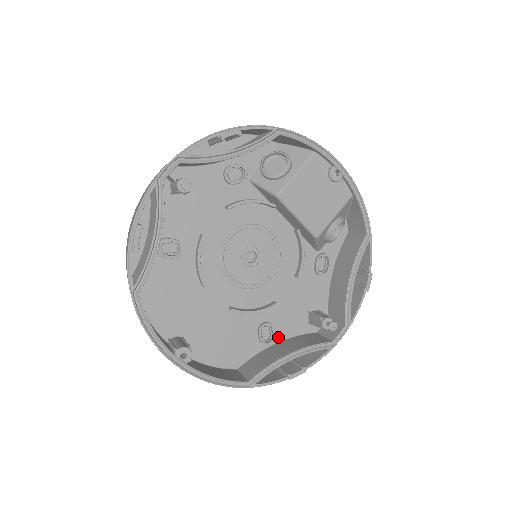
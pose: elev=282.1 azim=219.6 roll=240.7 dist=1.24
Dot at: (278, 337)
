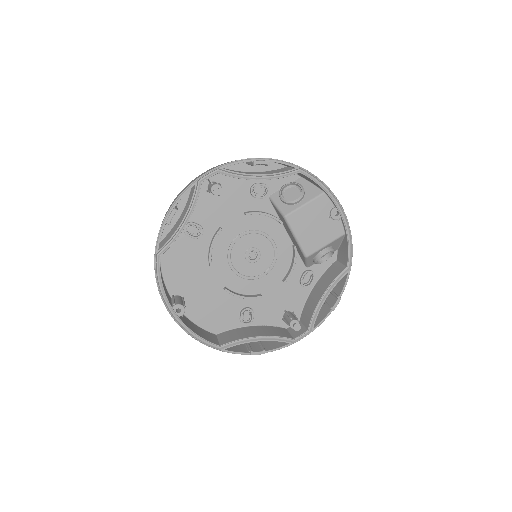
Dot at: (255, 322)
